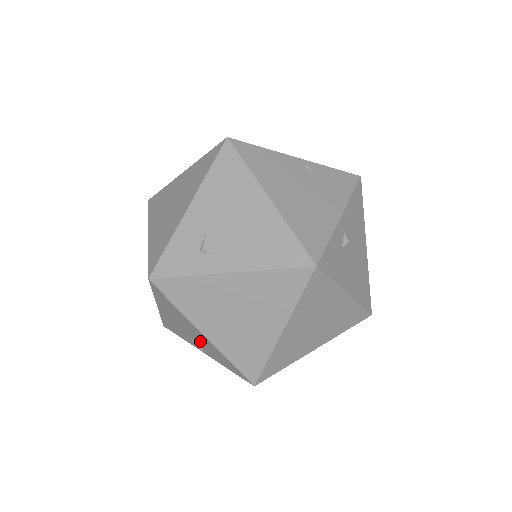
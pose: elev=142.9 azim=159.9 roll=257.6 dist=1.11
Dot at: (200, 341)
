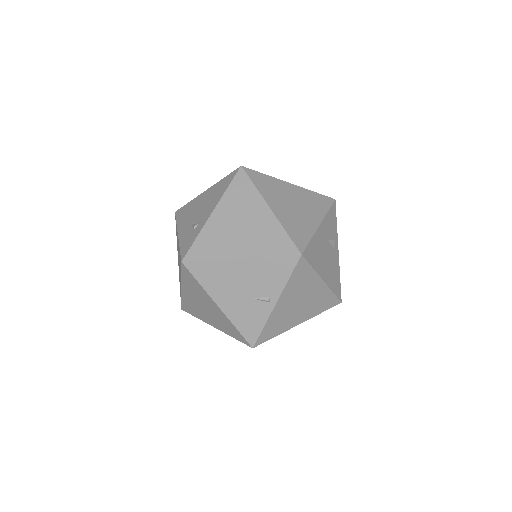
Dot at: (254, 283)
